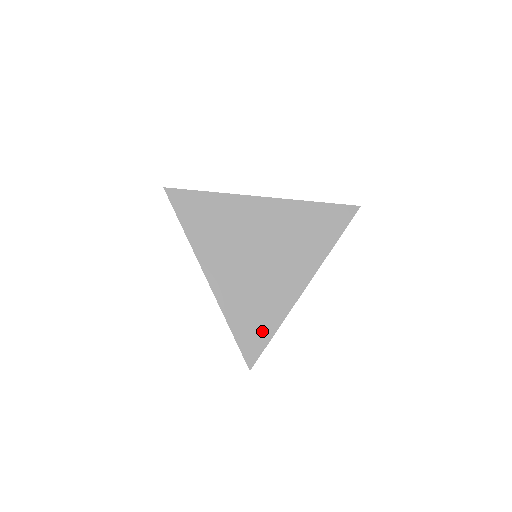
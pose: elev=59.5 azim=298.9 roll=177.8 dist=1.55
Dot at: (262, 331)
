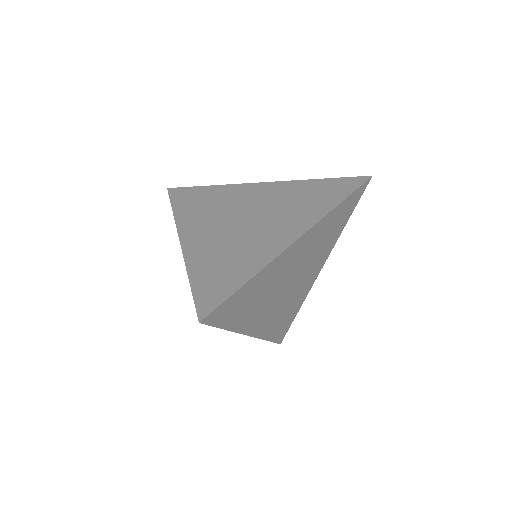
Dot at: (229, 281)
